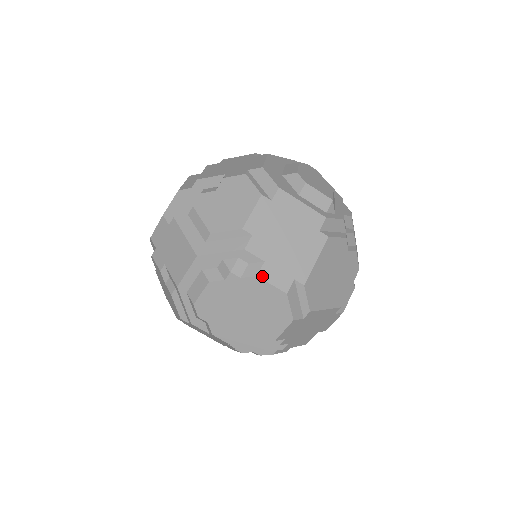
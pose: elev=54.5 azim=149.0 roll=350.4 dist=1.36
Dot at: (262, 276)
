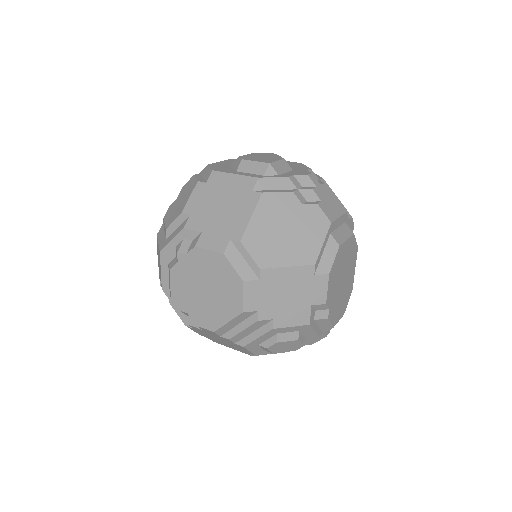
Dot at: (200, 245)
